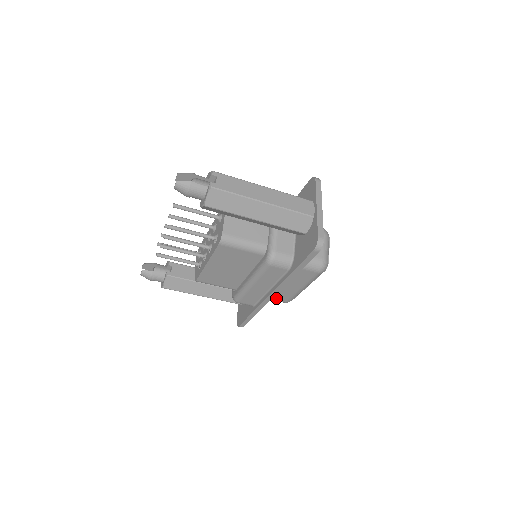
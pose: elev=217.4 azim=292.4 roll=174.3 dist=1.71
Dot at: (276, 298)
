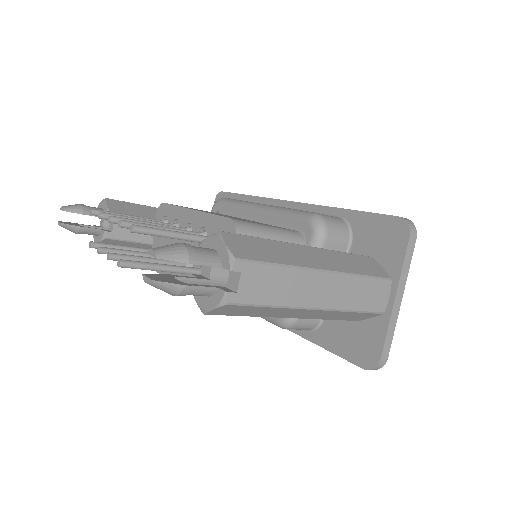
Dot at: occluded
